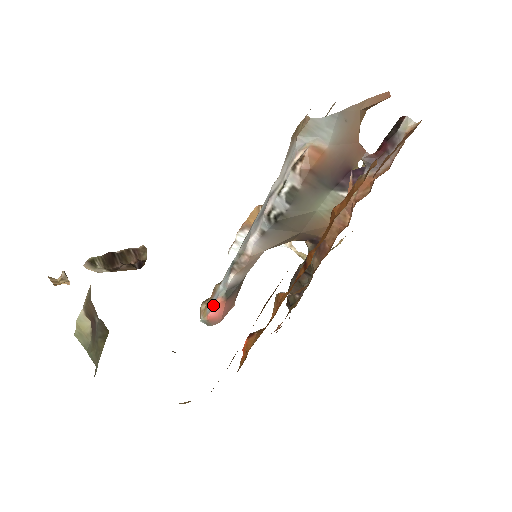
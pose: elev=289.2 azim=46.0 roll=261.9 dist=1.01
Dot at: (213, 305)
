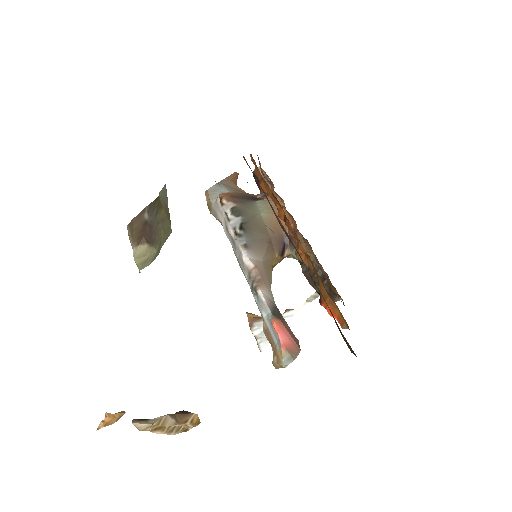
Dot at: (275, 333)
